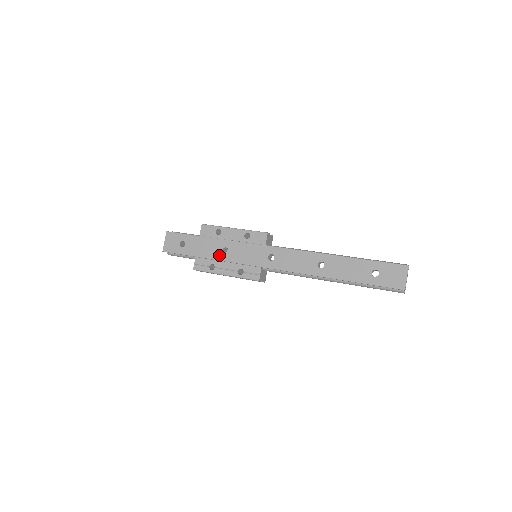
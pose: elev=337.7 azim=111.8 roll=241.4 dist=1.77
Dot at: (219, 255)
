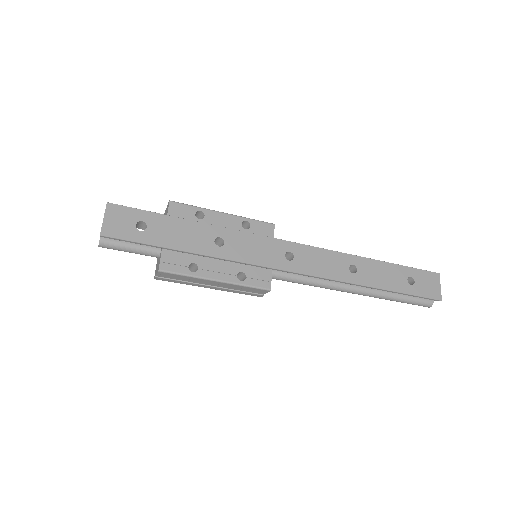
Dot at: (210, 248)
